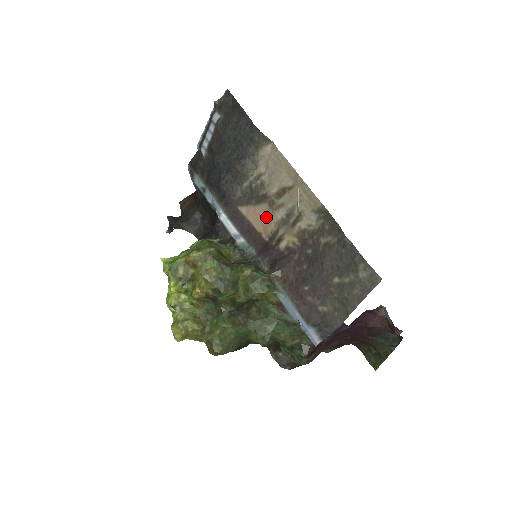
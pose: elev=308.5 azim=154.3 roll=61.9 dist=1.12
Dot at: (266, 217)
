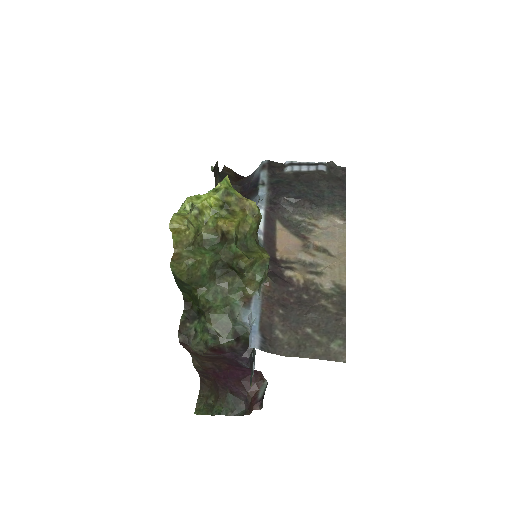
Dot at: (293, 247)
